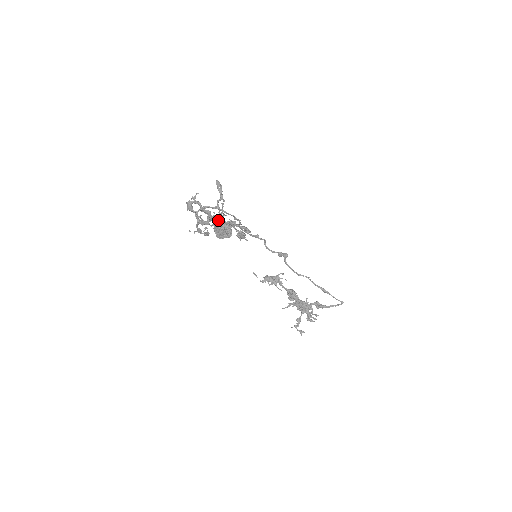
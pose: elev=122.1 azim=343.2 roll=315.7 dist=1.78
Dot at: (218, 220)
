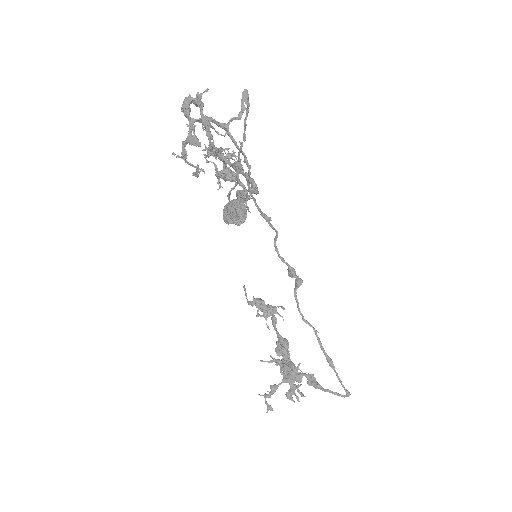
Dot at: (220, 154)
